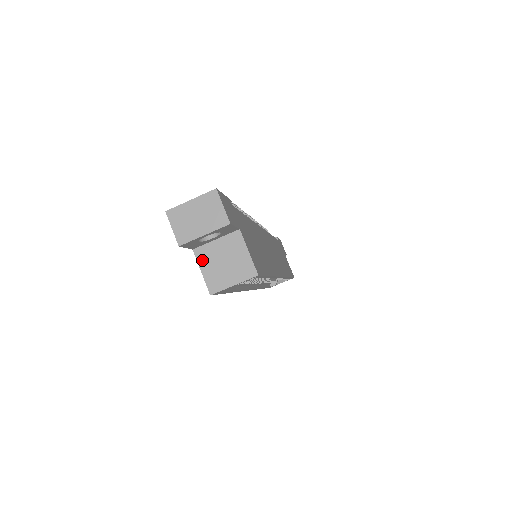
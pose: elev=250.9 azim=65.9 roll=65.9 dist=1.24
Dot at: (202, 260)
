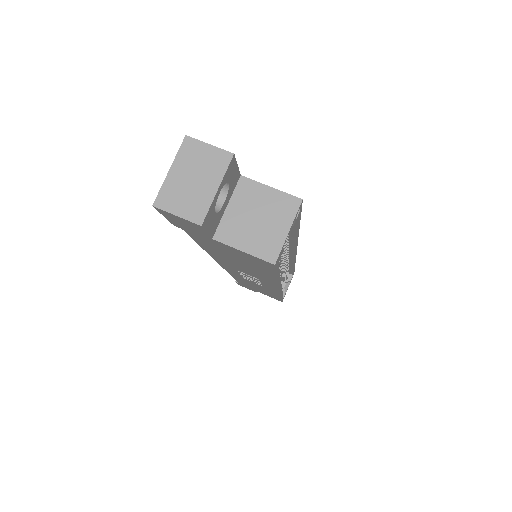
Dot at: (232, 239)
